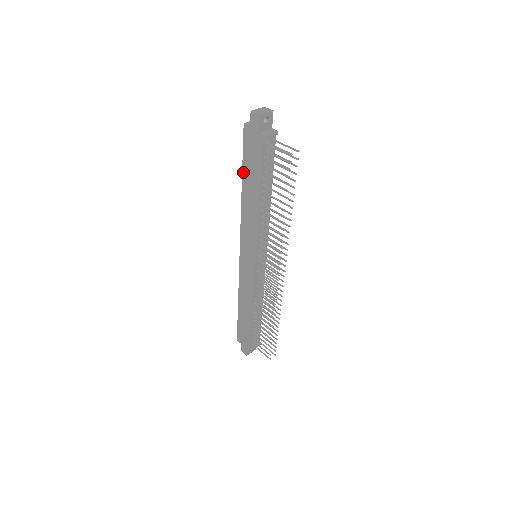
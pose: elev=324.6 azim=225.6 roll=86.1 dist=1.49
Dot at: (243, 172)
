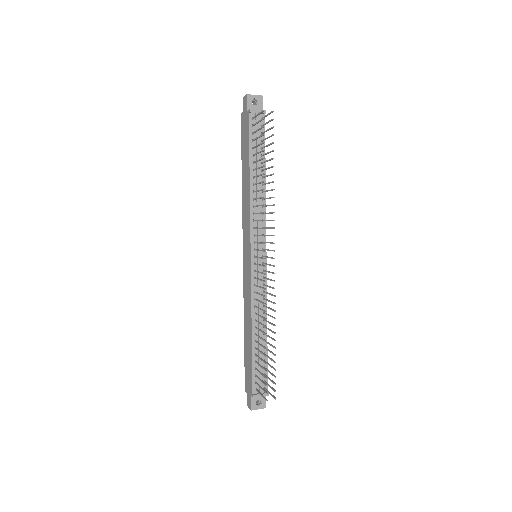
Dot at: (242, 160)
